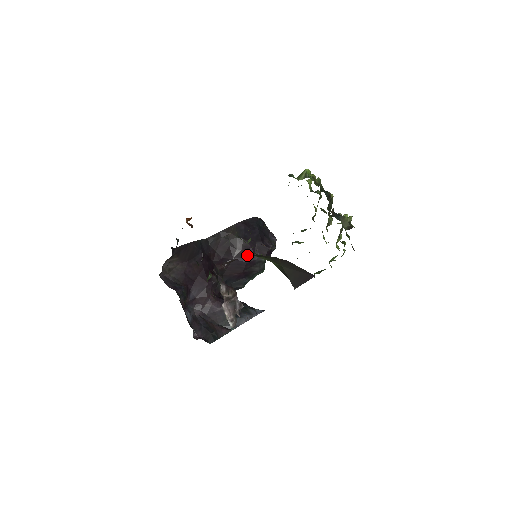
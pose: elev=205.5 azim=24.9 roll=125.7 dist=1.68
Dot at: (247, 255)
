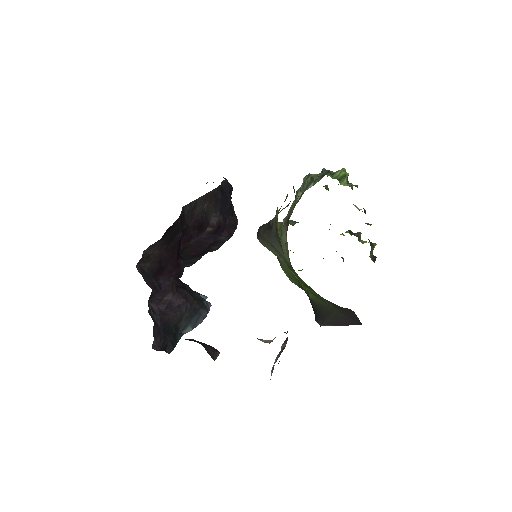
Dot at: occluded
